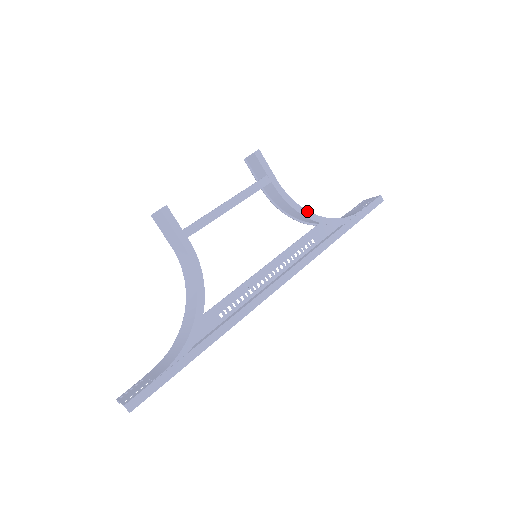
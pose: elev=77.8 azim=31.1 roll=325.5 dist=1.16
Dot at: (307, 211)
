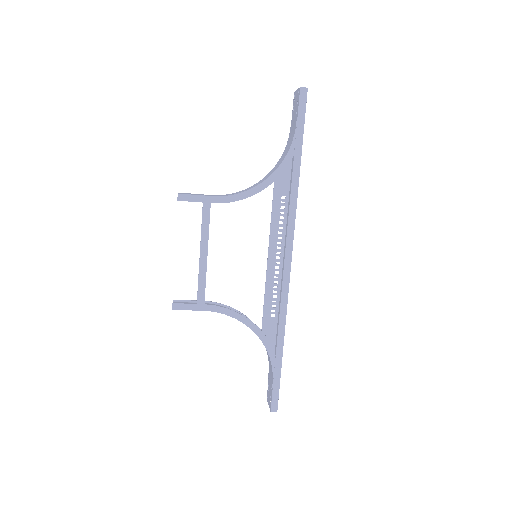
Dot at: (256, 187)
